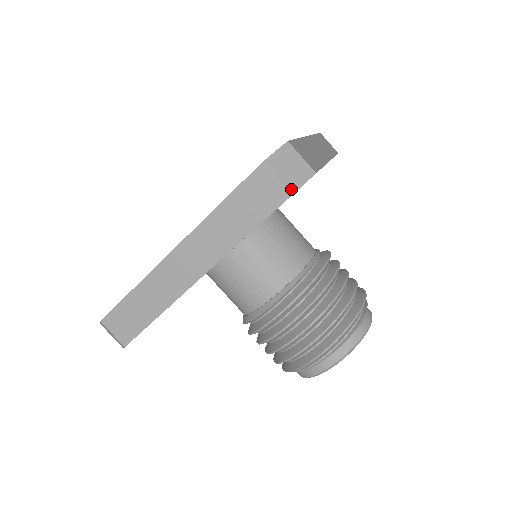
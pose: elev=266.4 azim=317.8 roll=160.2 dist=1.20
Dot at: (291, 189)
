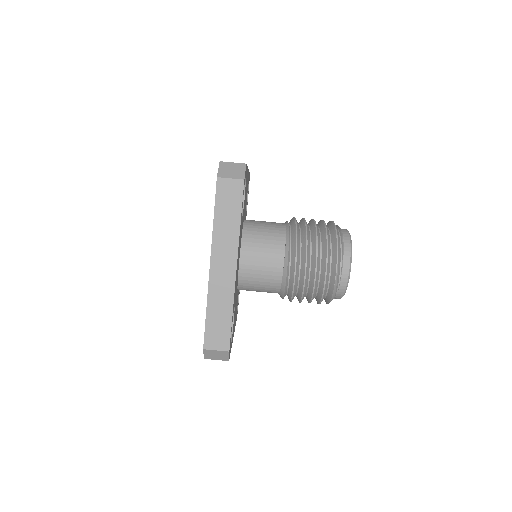
Dot at: (241, 178)
